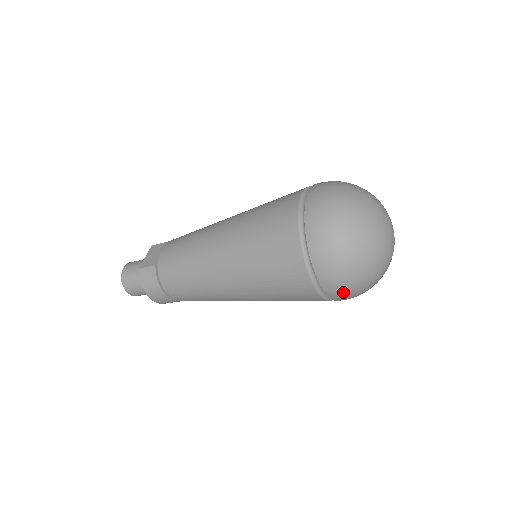
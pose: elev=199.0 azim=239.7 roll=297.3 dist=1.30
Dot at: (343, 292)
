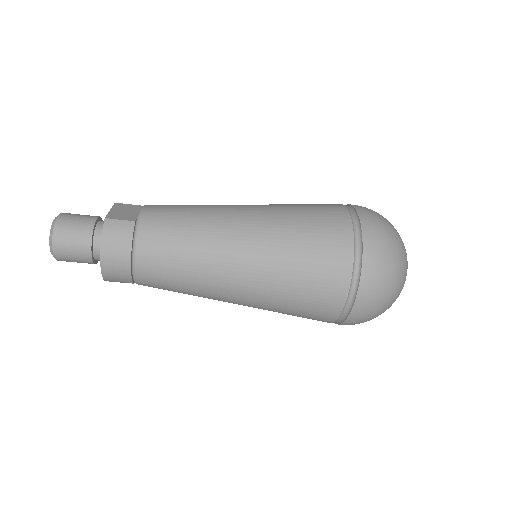
Dot at: (368, 309)
